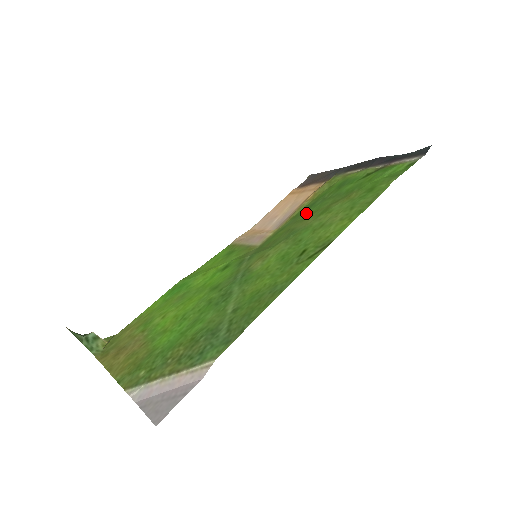
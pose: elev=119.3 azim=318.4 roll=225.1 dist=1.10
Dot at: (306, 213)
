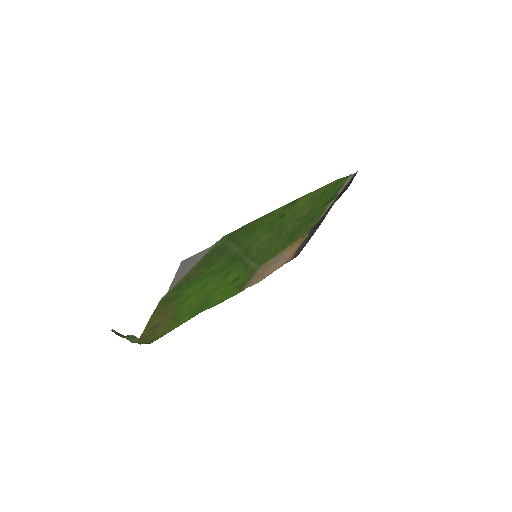
Dot at: (290, 235)
